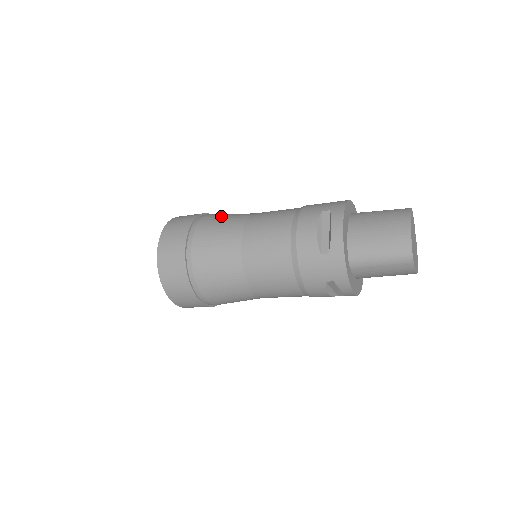
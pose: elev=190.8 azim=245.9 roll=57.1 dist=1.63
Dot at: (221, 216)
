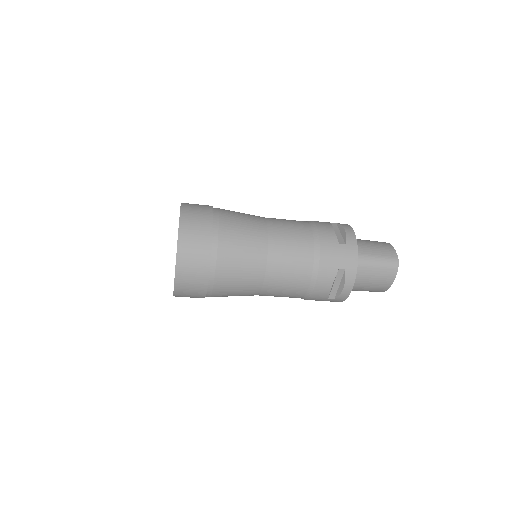
Dot at: occluded
